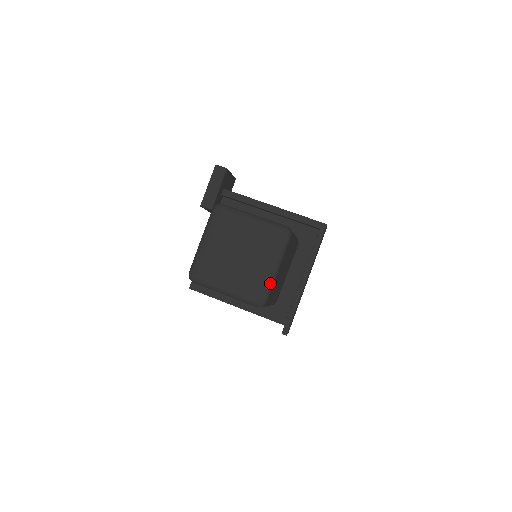
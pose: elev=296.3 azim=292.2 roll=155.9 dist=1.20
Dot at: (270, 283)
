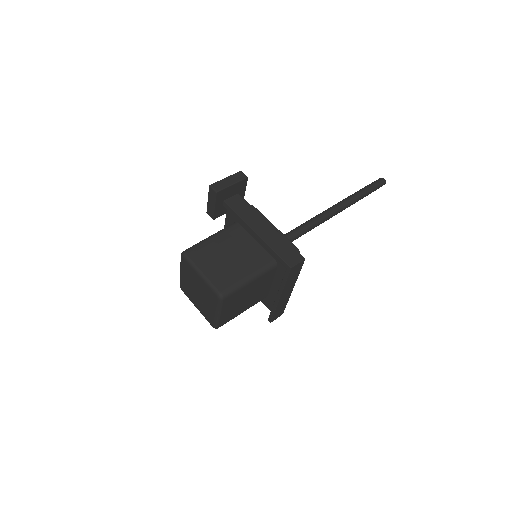
Dot at: (216, 320)
